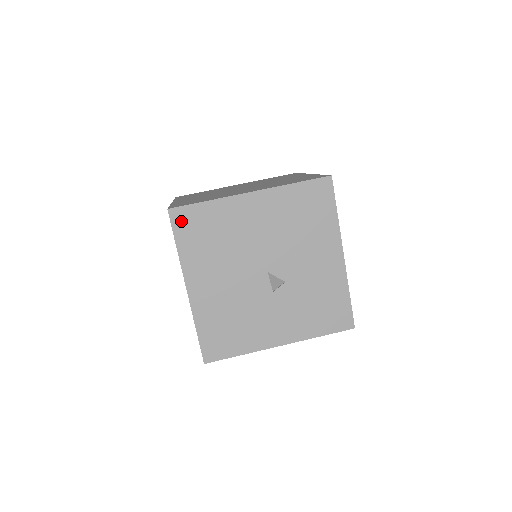
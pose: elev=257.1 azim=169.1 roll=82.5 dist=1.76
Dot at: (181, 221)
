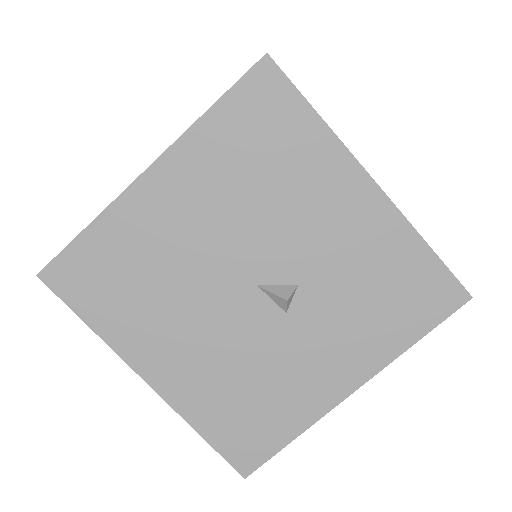
Dot at: (68, 282)
